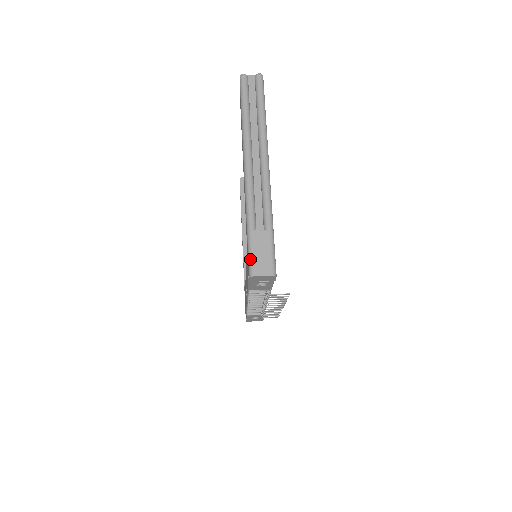
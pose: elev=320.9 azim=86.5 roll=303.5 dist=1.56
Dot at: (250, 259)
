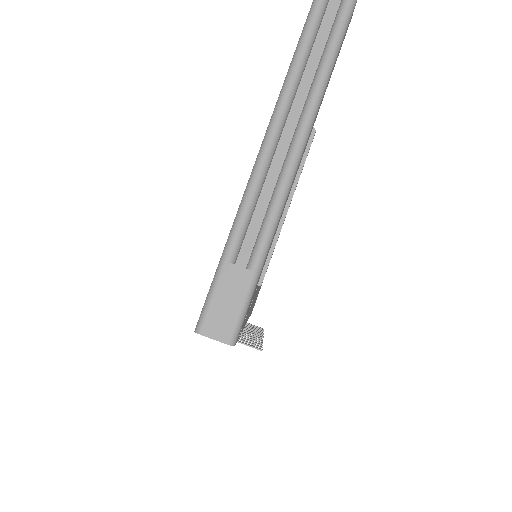
Dot at: (206, 305)
